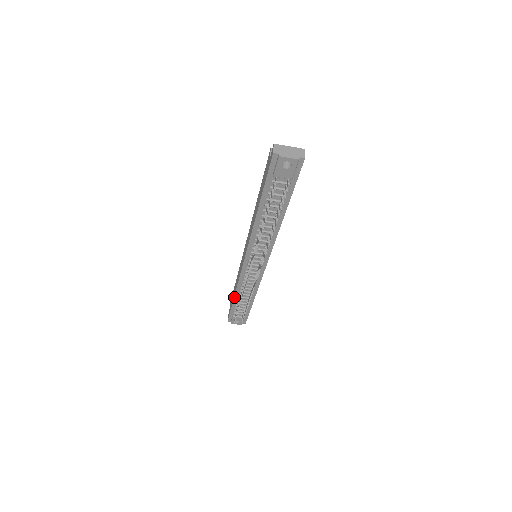
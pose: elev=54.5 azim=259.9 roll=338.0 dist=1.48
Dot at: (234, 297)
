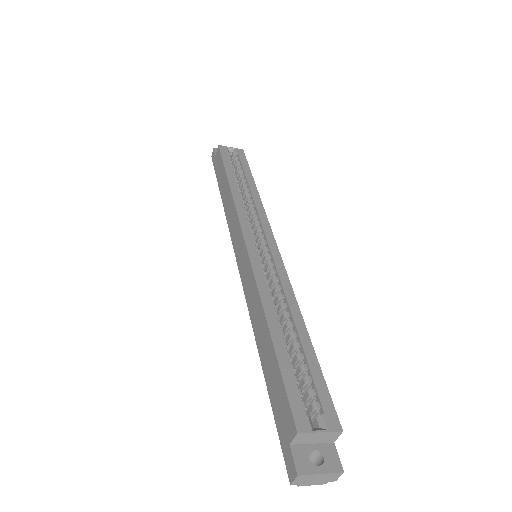
Dot at: (221, 197)
